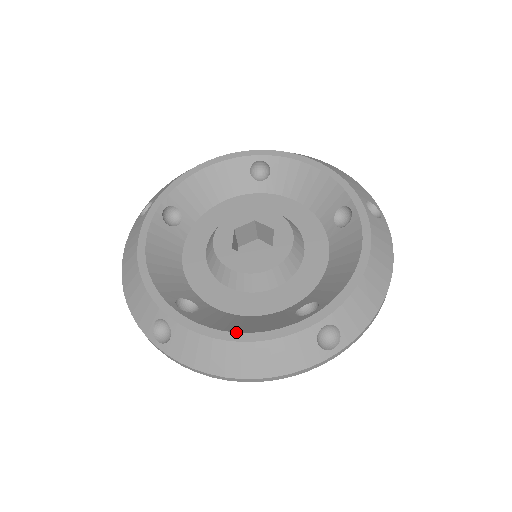
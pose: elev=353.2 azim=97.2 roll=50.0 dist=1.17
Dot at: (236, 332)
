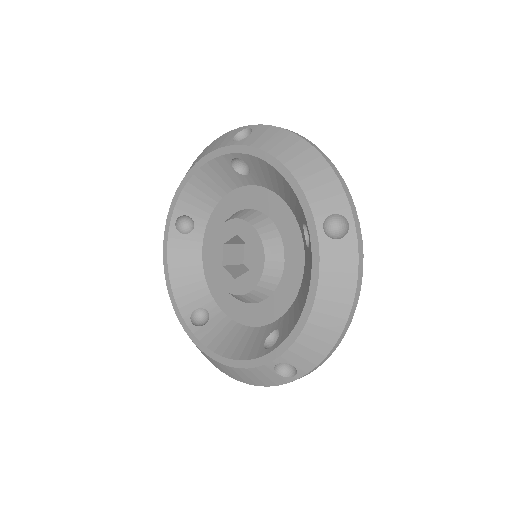
Dot at: (221, 356)
